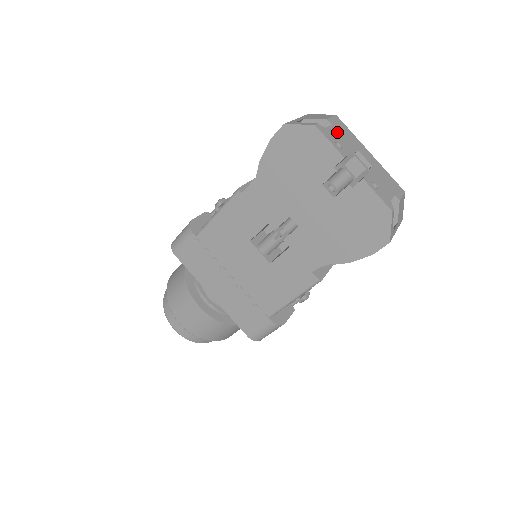
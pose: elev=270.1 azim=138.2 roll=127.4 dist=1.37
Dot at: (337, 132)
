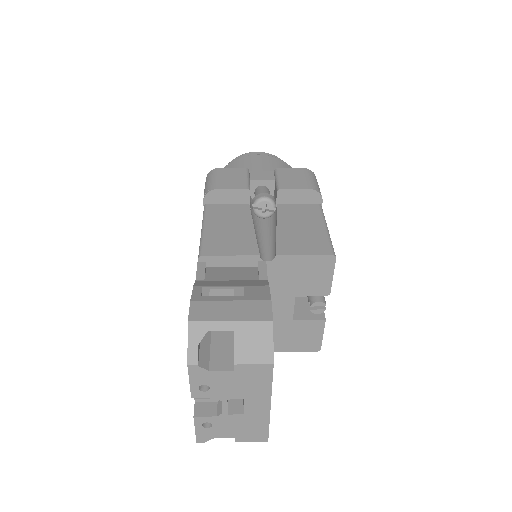
Dot at: (230, 378)
